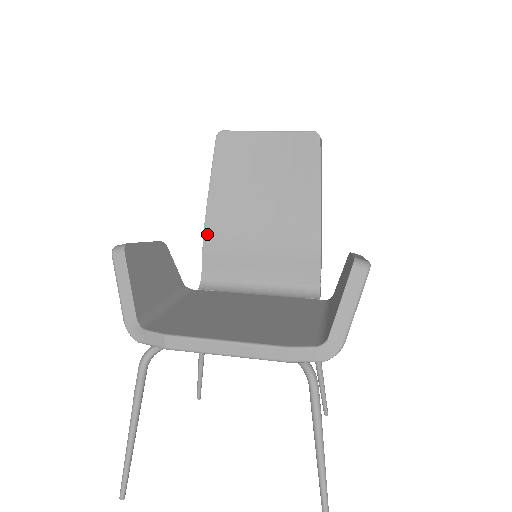
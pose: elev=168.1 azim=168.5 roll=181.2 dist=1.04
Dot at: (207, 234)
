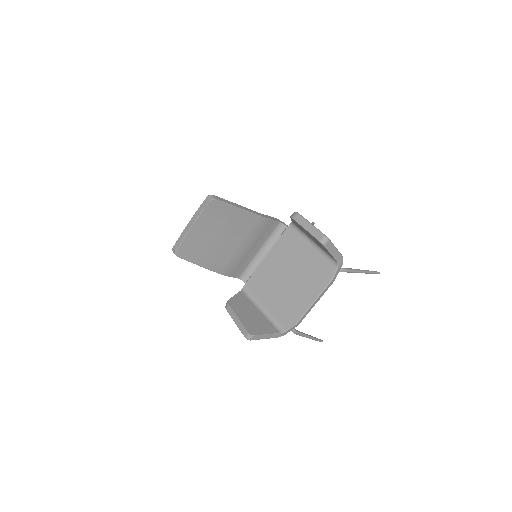
Dot at: (224, 273)
